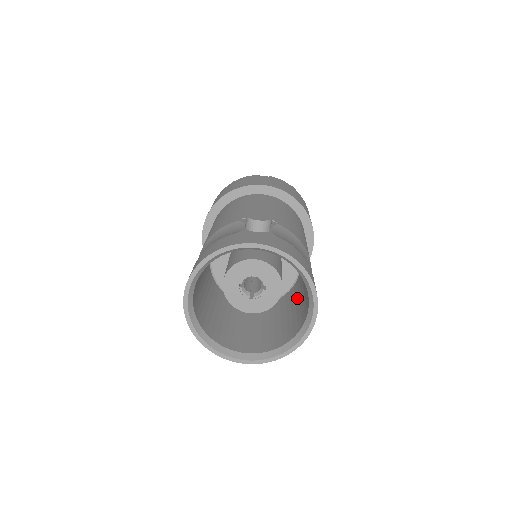
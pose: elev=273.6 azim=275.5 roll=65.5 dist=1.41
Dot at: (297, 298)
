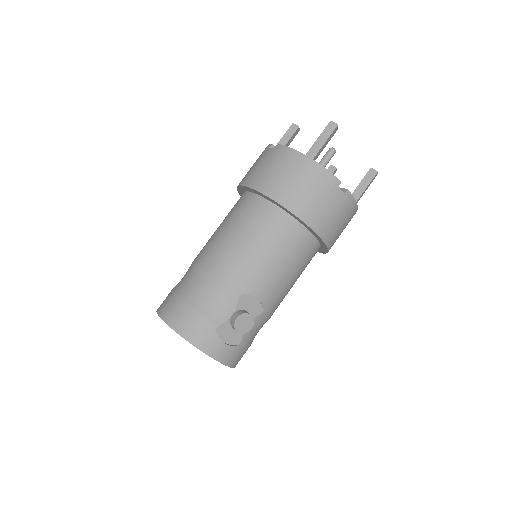
Dot at: occluded
